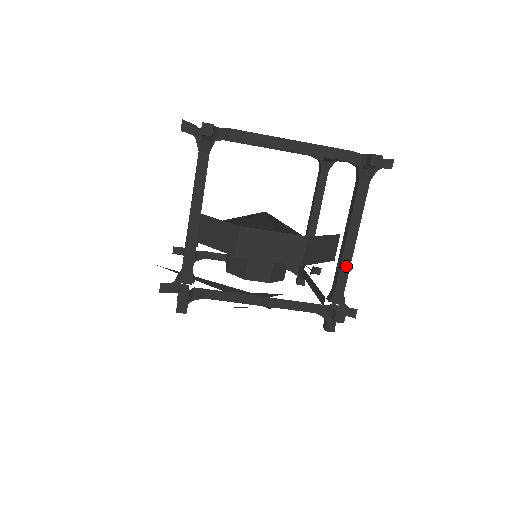
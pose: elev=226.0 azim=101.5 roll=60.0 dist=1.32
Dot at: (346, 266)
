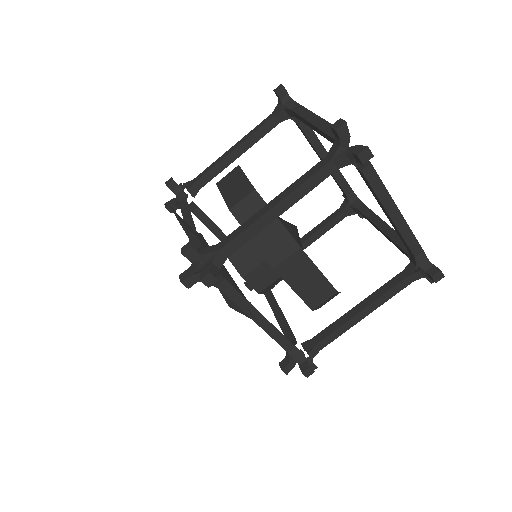
Dot at: (341, 331)
